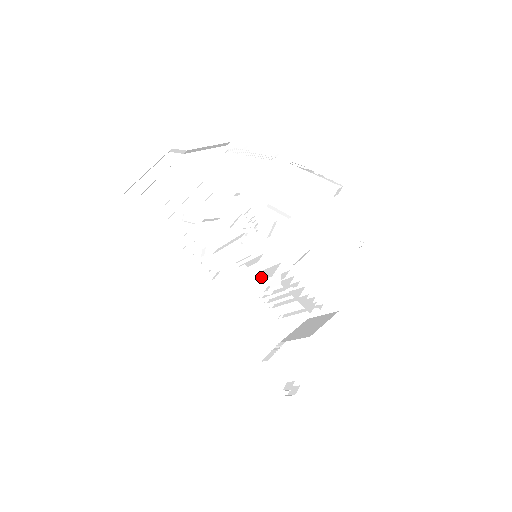
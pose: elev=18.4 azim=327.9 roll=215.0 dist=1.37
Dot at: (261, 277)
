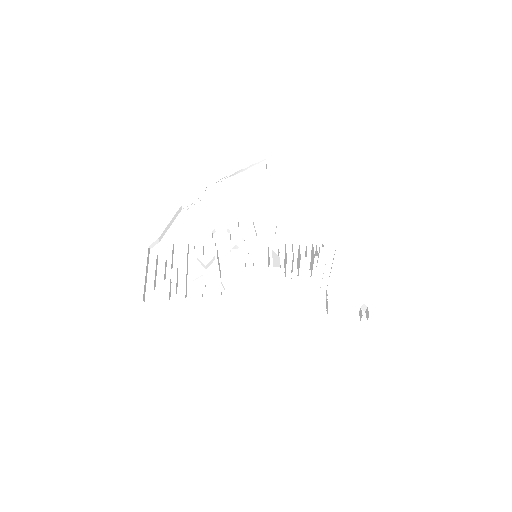
Dot at: occluded
